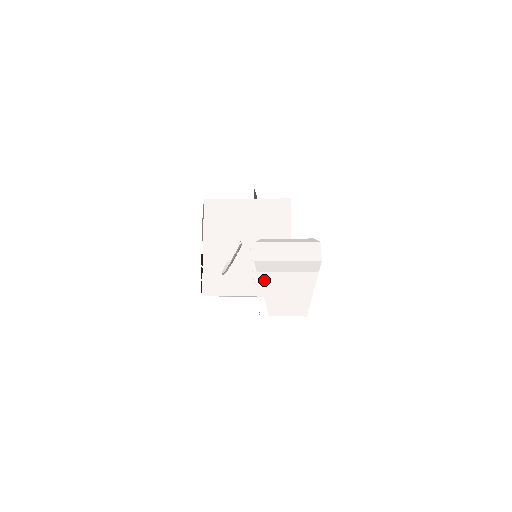
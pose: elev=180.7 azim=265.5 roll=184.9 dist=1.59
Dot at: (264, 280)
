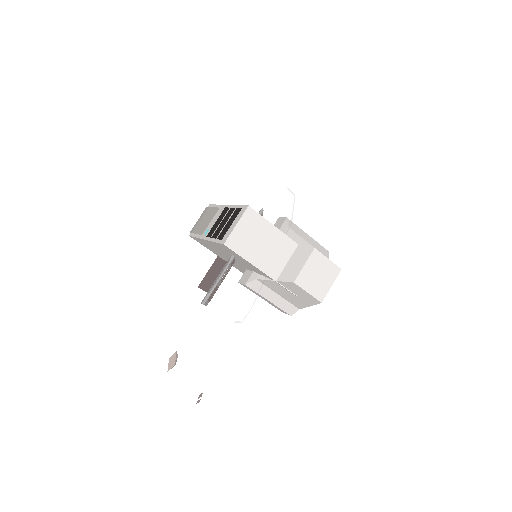
Dot at: occluded
